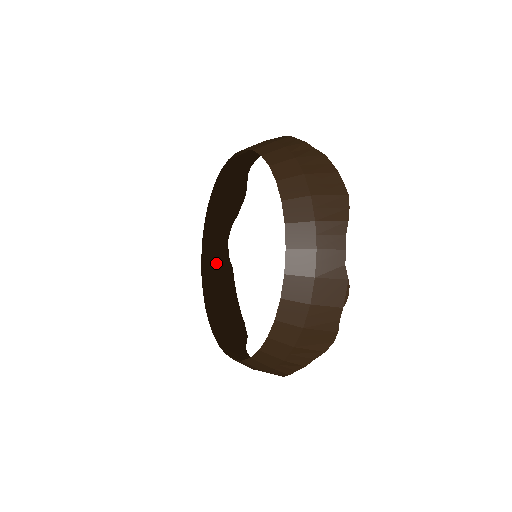
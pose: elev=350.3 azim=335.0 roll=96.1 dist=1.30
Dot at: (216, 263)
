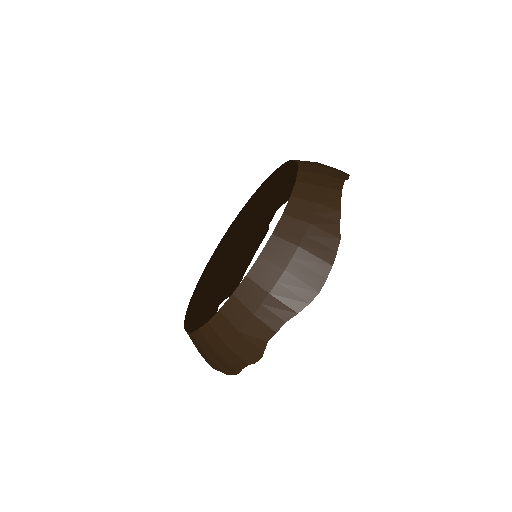
Dot at: (254, 220)
